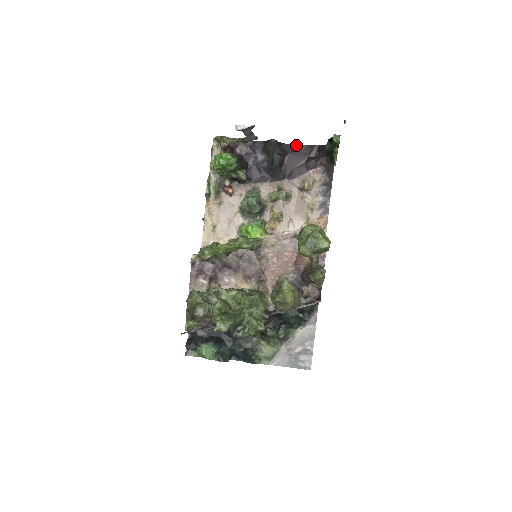
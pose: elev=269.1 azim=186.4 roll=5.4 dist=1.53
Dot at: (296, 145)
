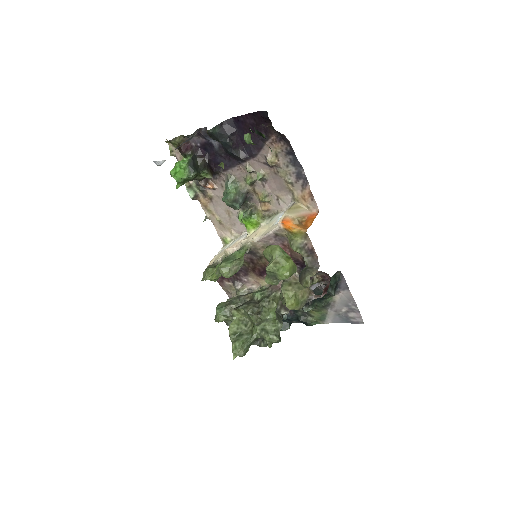
Dot at: (238, 117)
